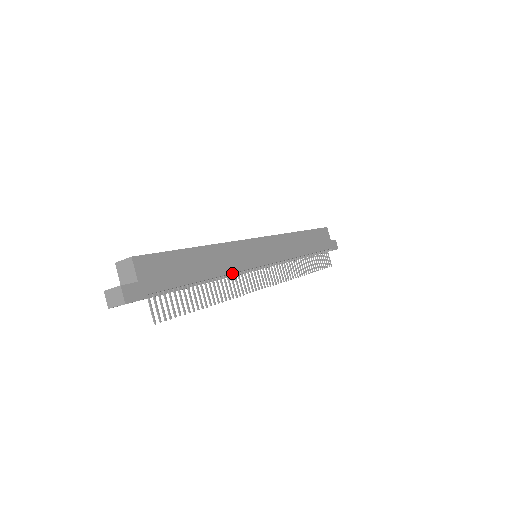
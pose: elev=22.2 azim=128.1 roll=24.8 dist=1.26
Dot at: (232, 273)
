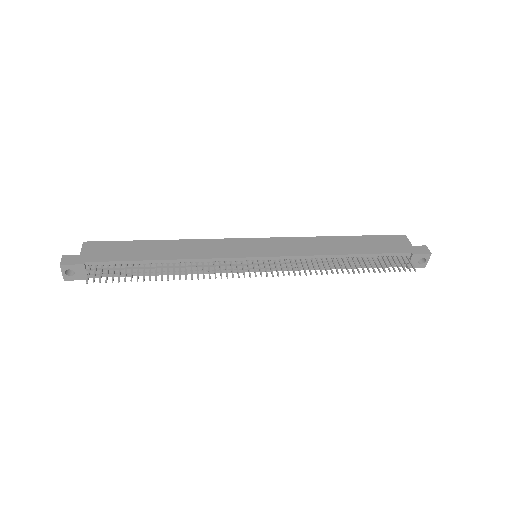
Dot at: (203, 261)
